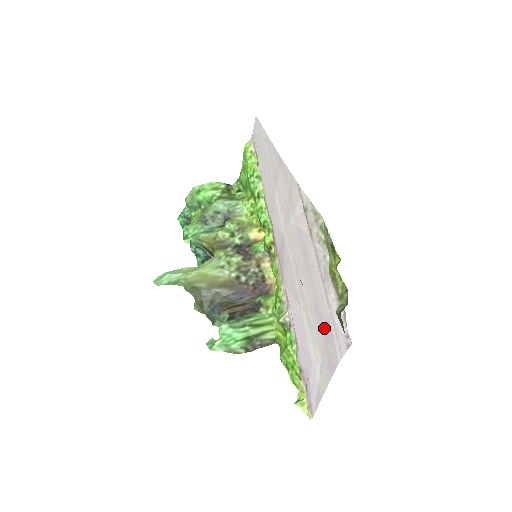
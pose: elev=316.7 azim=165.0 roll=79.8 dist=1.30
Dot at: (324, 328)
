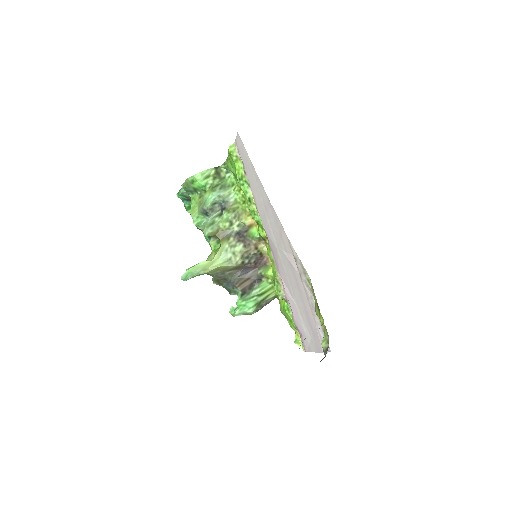
Dot at: (312, 329)
